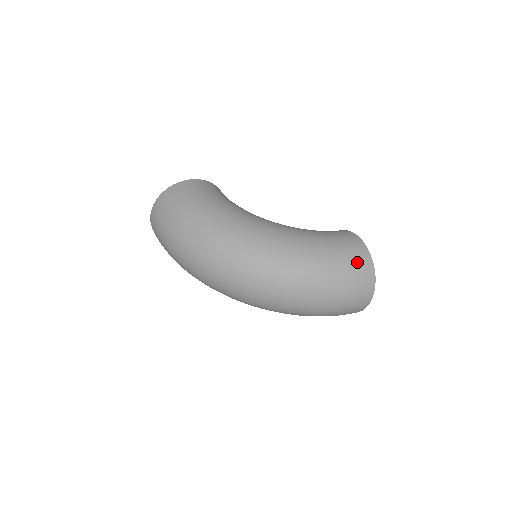
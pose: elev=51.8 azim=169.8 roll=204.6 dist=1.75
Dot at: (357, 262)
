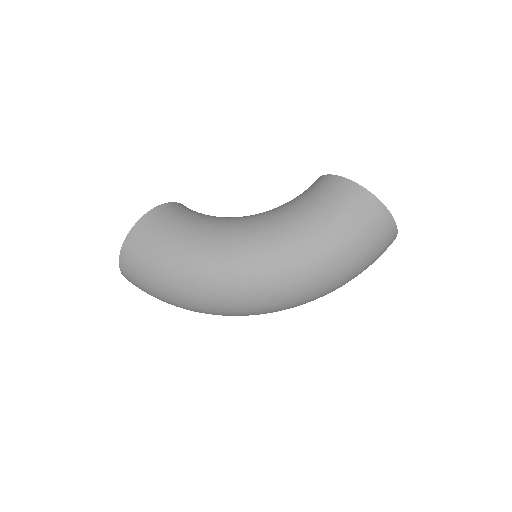
Dot at: (368, 218)
